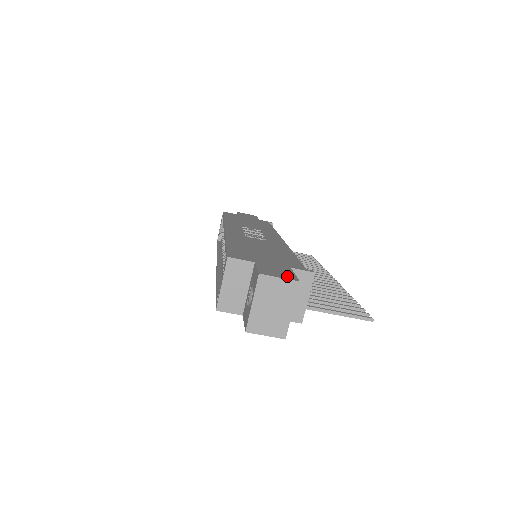
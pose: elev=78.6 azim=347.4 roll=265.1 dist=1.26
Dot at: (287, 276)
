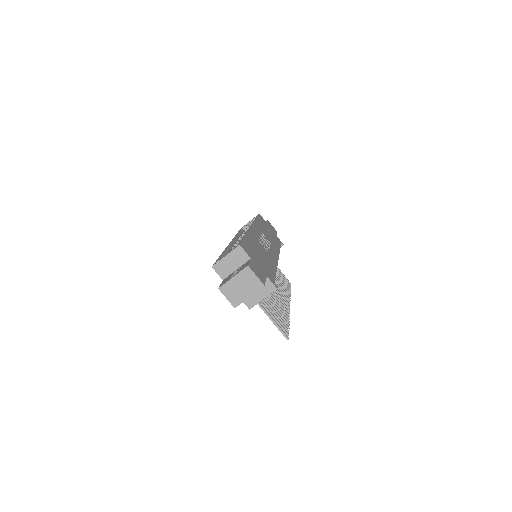
Dot at: (261, 278)
